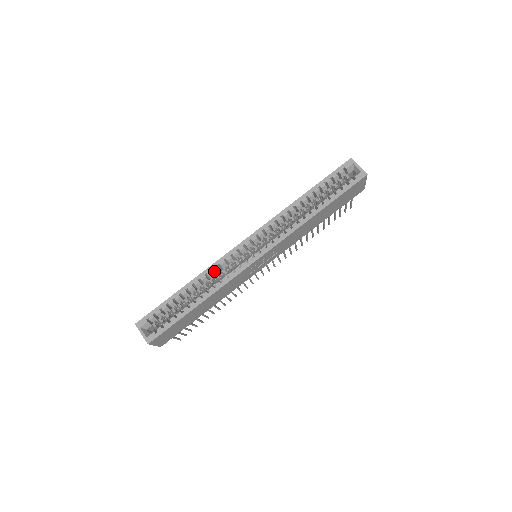
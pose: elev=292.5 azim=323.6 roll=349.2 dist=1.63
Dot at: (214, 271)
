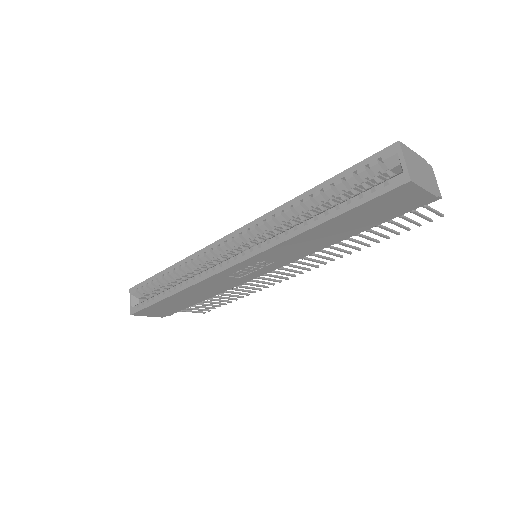
Dot at: occluded
